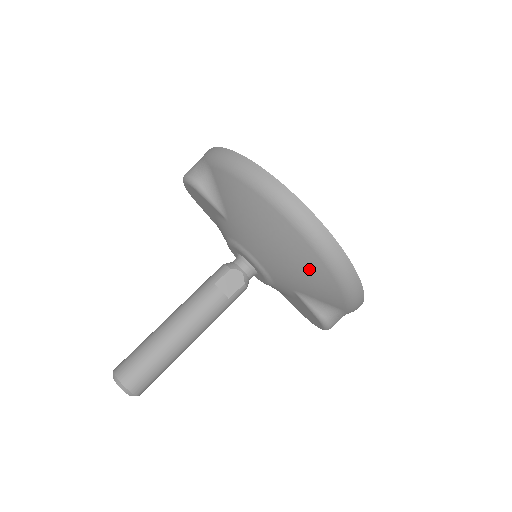
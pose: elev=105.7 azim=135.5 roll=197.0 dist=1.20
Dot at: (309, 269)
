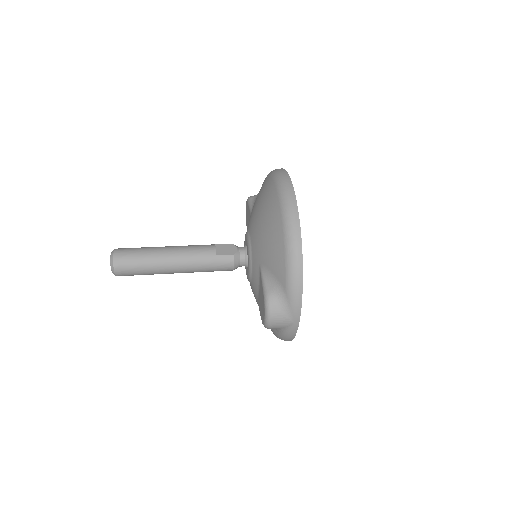
Dot at: (272, 224)
